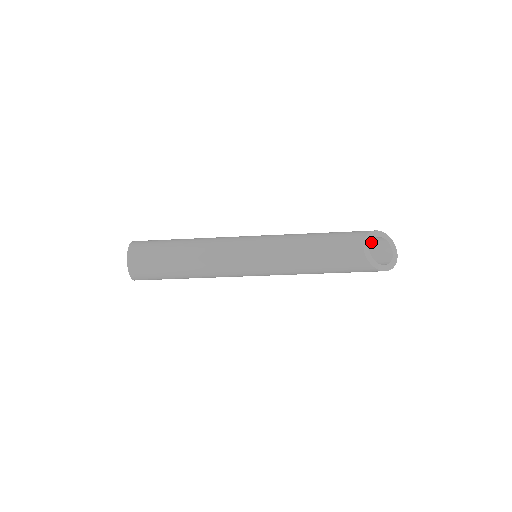
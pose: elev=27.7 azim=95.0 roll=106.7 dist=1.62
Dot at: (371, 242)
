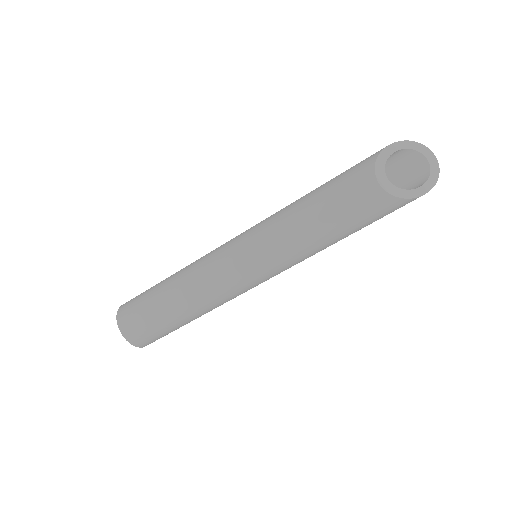
Dot at: (390, 162)
